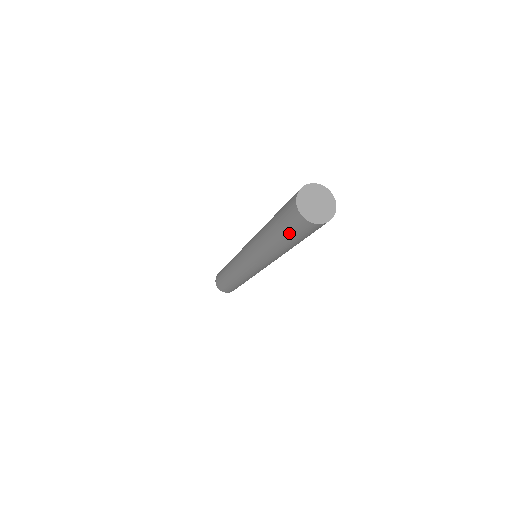
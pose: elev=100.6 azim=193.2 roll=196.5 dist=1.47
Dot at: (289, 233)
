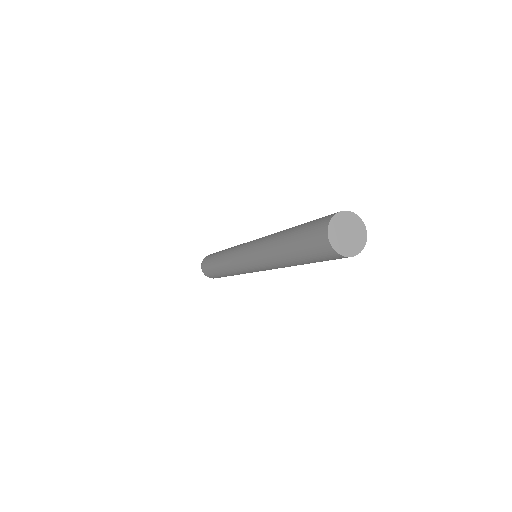
Dot at: occluded
